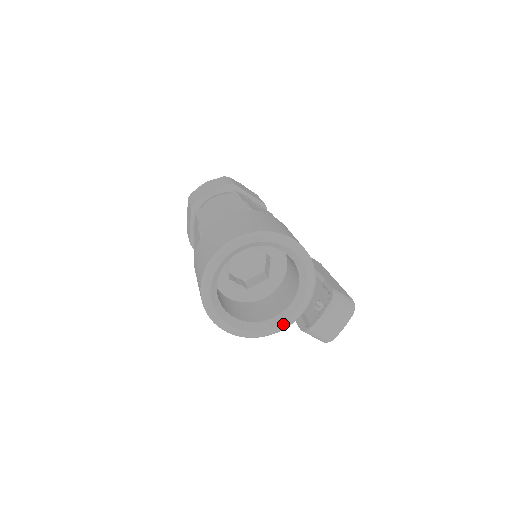
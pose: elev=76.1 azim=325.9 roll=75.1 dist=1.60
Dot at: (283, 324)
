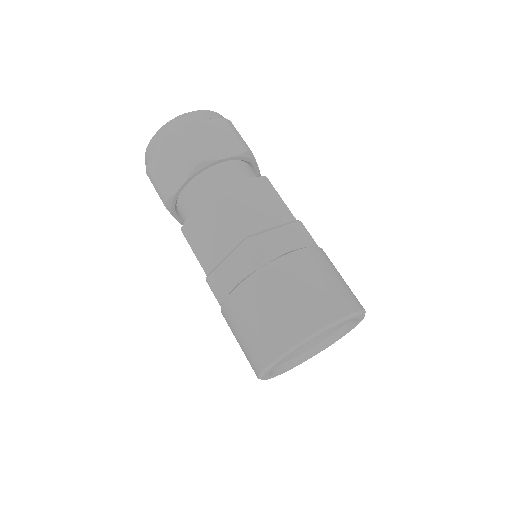
Dot at: (298, 364)
